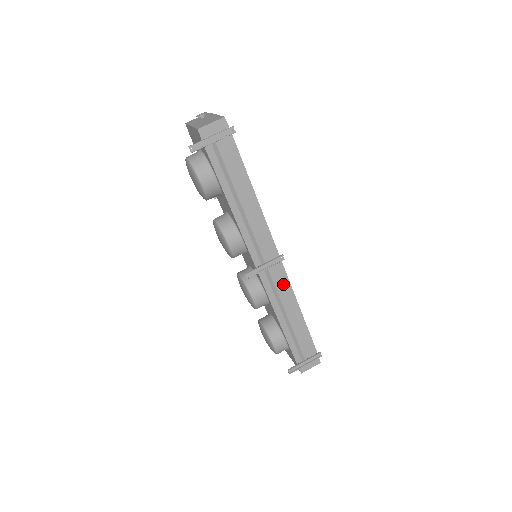
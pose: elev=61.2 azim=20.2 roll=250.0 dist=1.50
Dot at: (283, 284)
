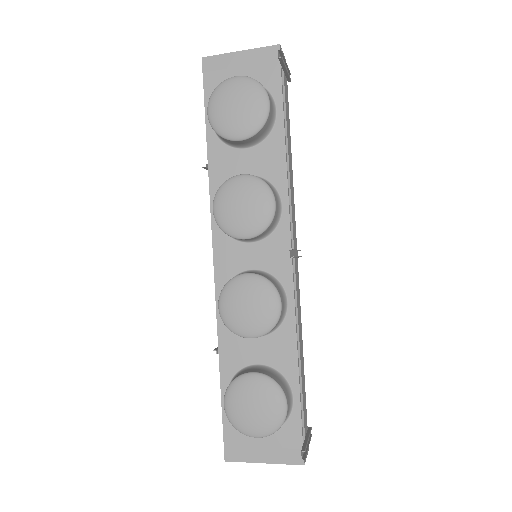
Dot at: (298, 293)
